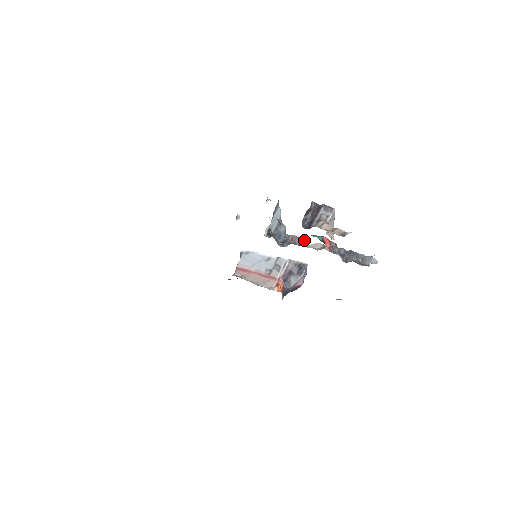
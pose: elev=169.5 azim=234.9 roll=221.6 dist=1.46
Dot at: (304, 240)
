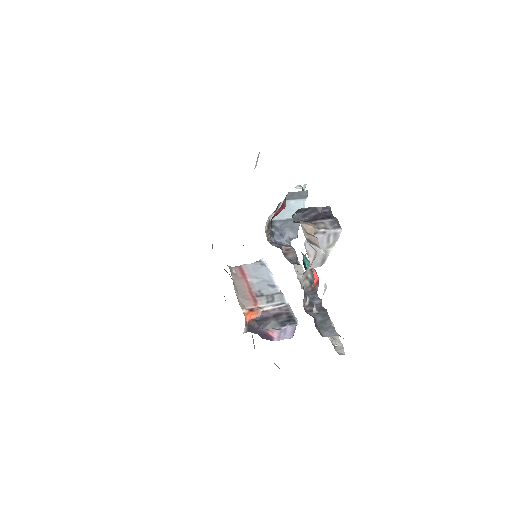
Dot at: occluded
